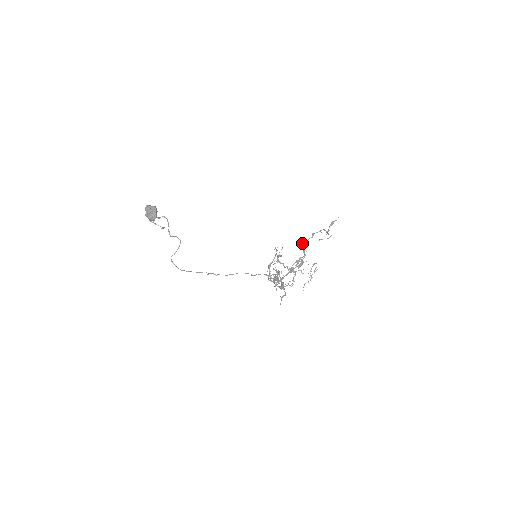
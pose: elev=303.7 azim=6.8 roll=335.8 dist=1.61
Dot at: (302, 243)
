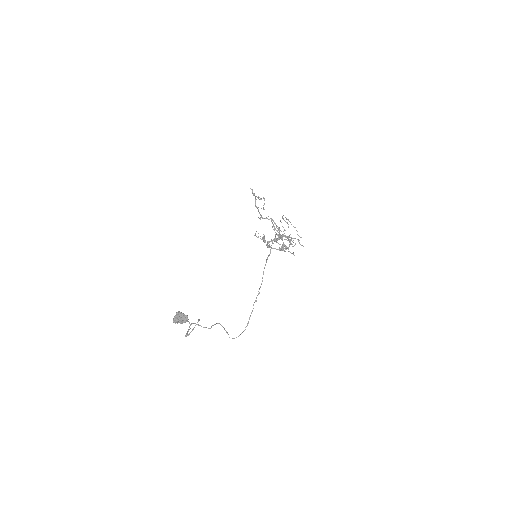
Dot at: (260, 218)
